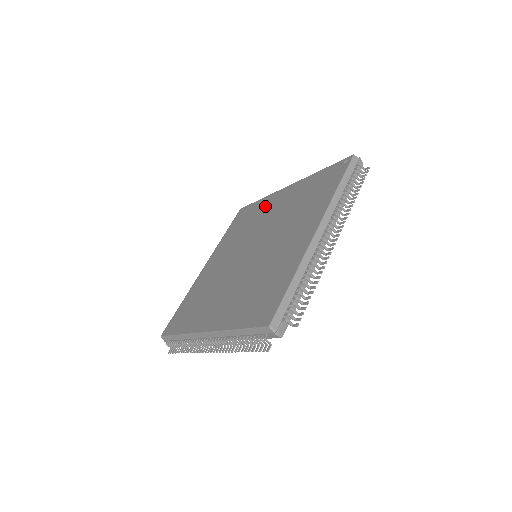
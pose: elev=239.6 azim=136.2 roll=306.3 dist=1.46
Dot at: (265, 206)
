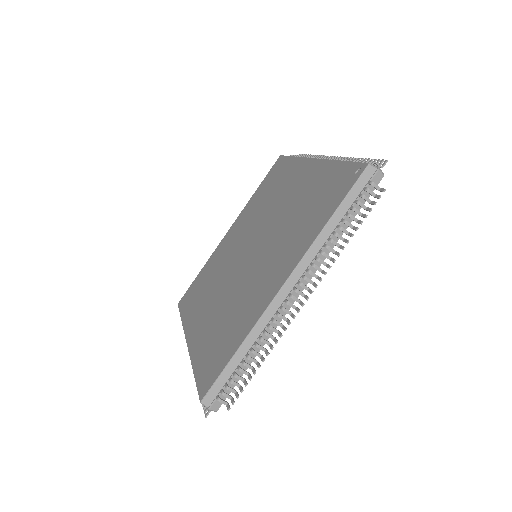
Dot at: (288, 177)
